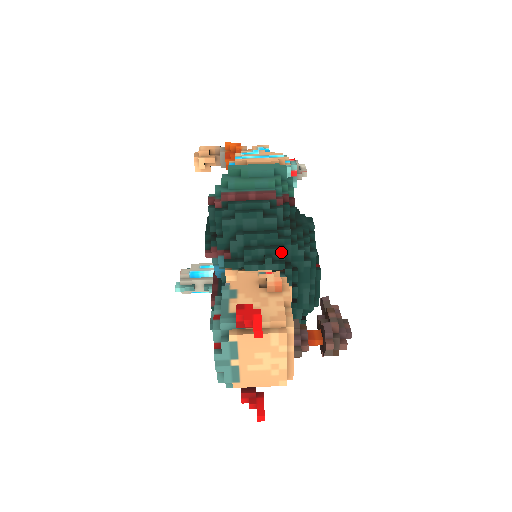
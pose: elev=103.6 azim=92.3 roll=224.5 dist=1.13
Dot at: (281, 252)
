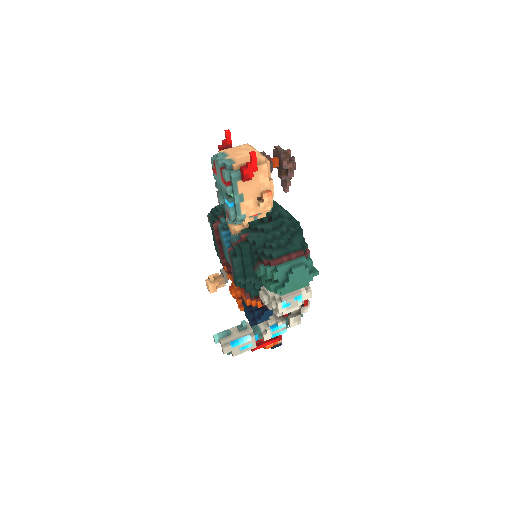
Dot at: occluded
